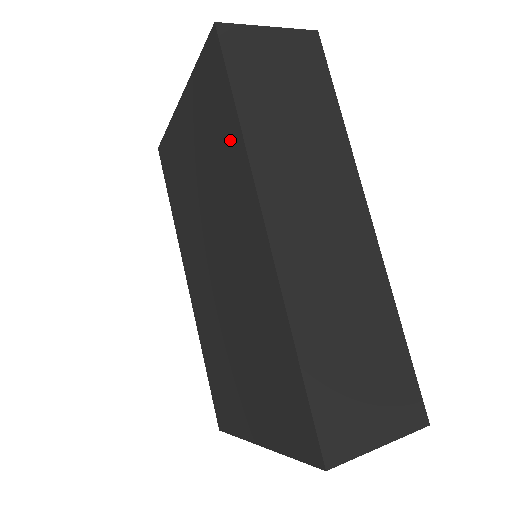
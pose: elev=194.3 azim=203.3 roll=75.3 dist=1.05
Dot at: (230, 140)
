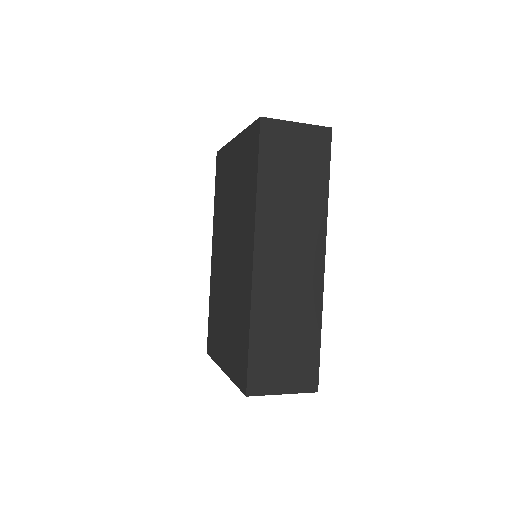
Dot at: (251, 192)
